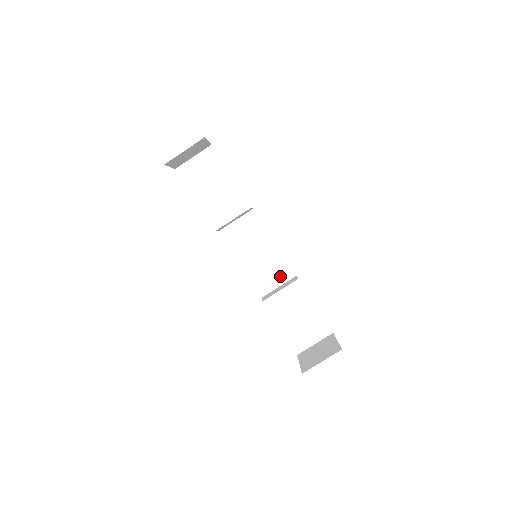
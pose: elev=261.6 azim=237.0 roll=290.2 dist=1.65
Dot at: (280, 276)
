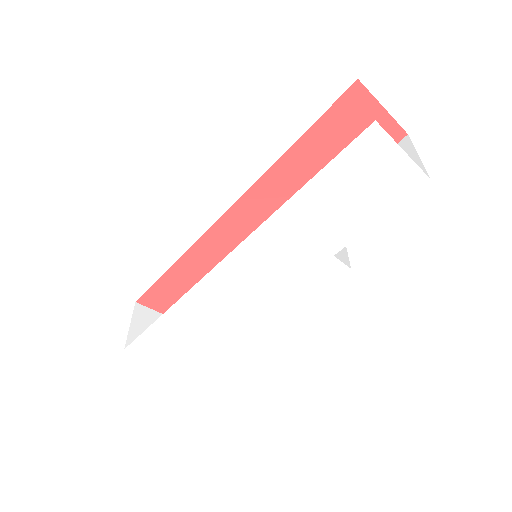
Dot at: occluded
